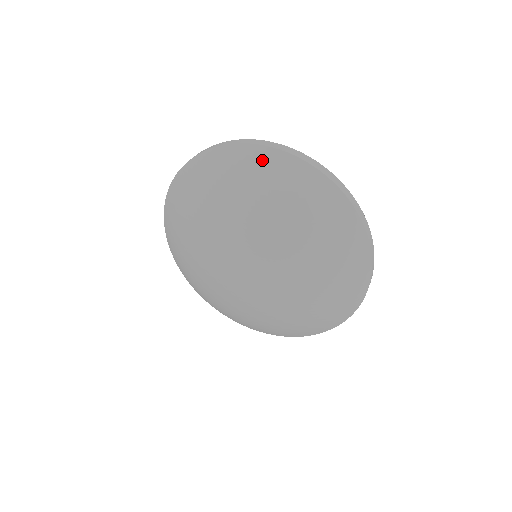
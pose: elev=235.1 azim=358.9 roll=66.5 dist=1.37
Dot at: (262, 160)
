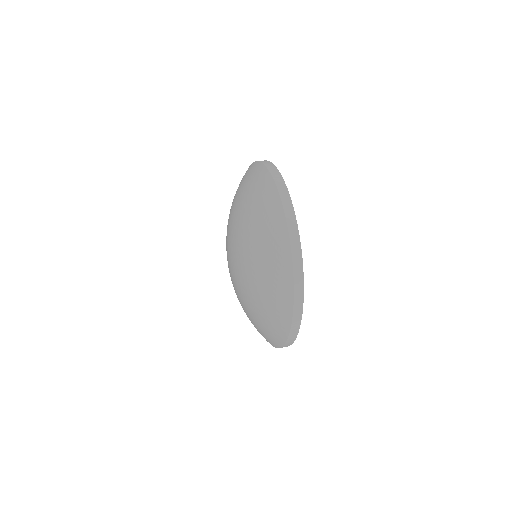
Dot at: (272, 209)
